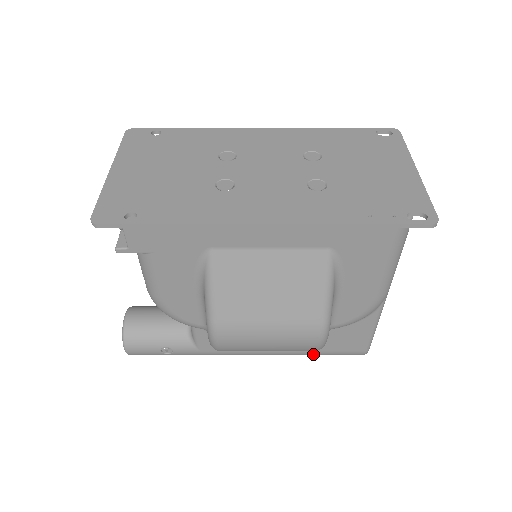
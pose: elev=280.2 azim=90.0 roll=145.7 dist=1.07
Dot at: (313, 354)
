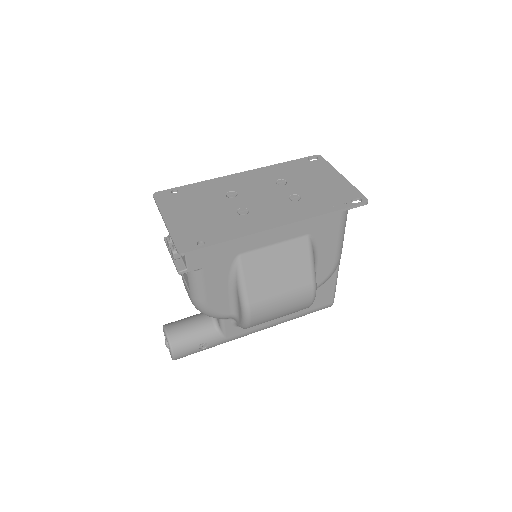
Dot at: (300, 316)
